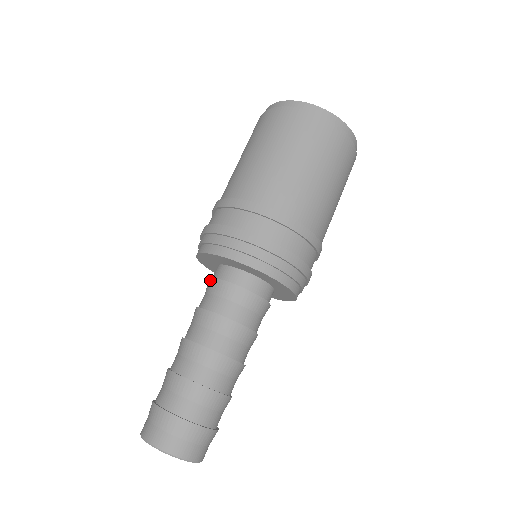
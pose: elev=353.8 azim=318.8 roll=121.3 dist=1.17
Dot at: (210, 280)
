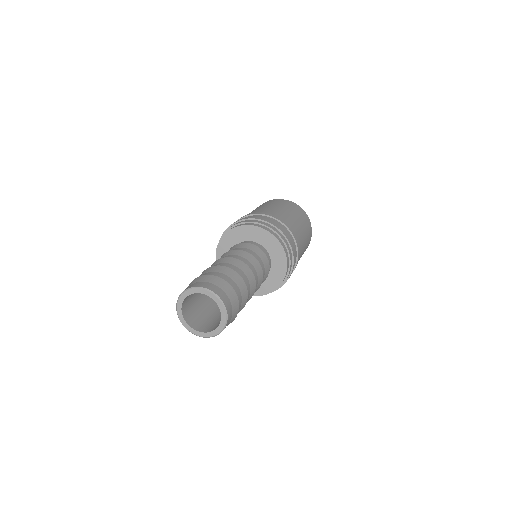
Dot at: (237, 244)
